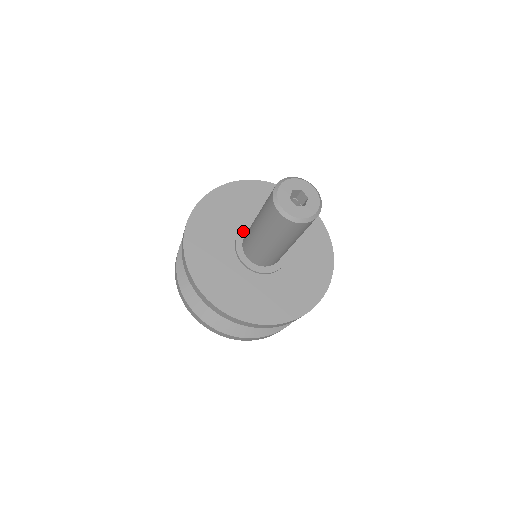
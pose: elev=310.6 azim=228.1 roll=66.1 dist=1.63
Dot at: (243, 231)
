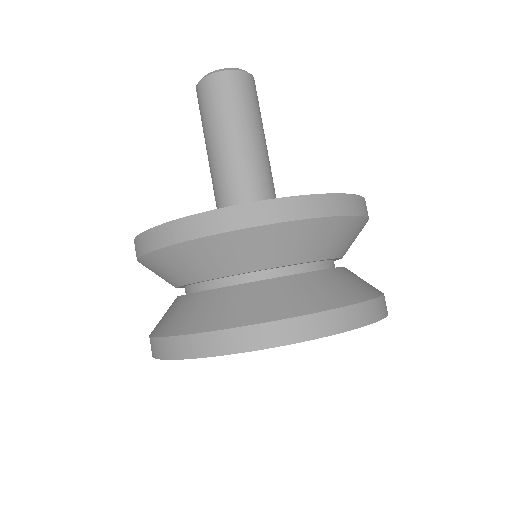
Dot at: occluded
